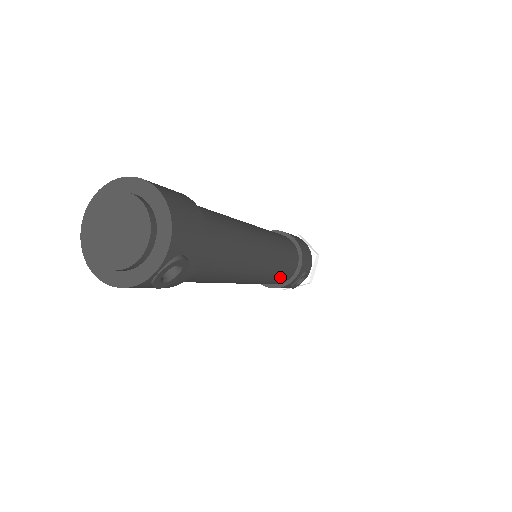
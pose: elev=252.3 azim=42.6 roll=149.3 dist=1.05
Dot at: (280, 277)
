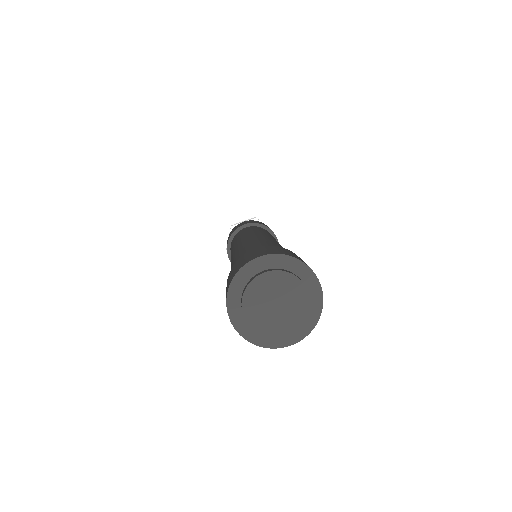
Dot at: occluded
